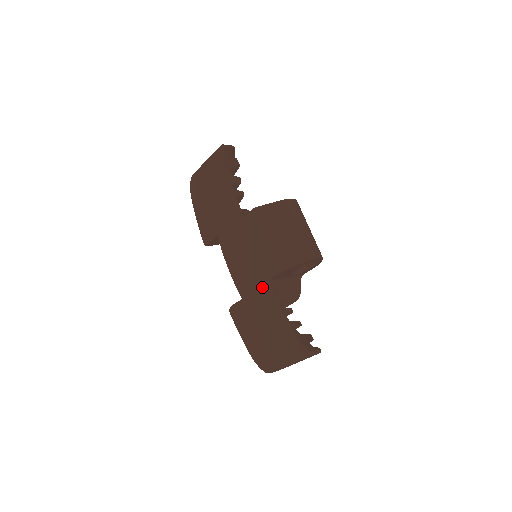
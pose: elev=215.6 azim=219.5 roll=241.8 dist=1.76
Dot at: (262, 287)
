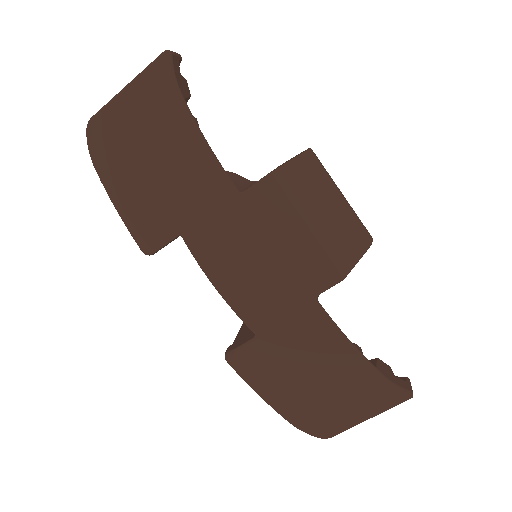
Dot at: (303, 310)
